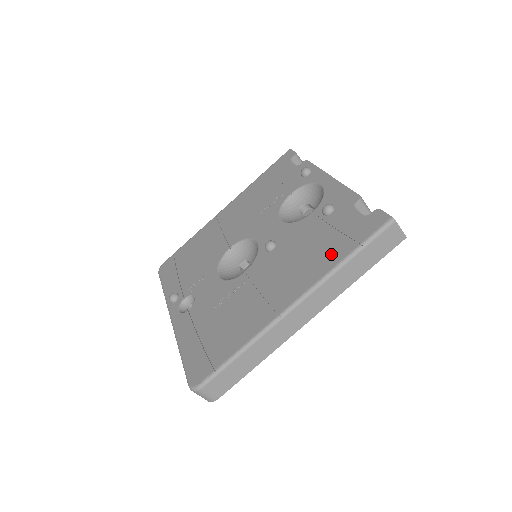
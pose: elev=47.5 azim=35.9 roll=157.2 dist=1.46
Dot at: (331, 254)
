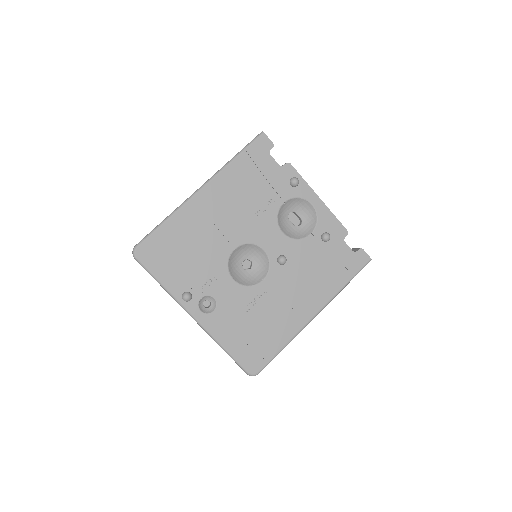
Dot at: (336, 280)
